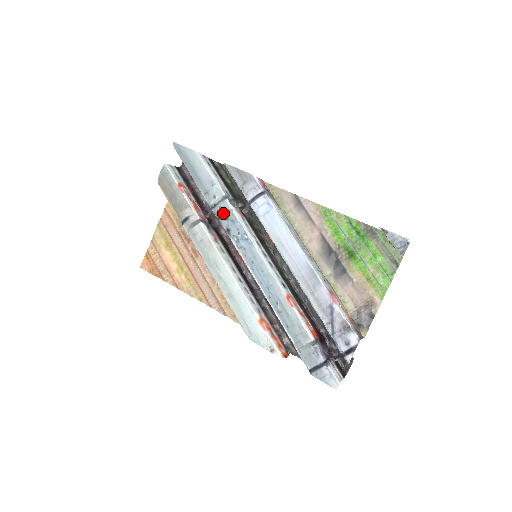
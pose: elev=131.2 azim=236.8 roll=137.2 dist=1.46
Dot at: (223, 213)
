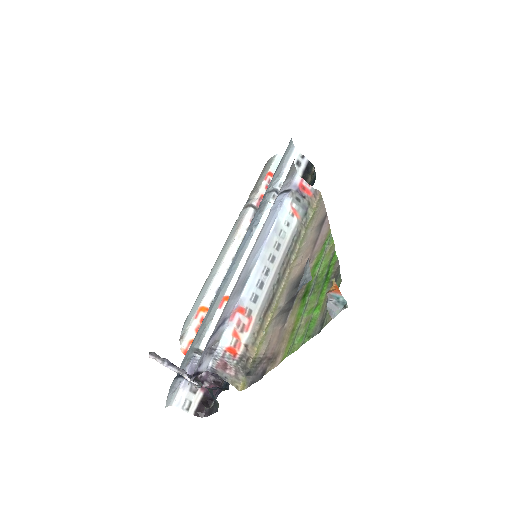
Dot at: (262, 203)
